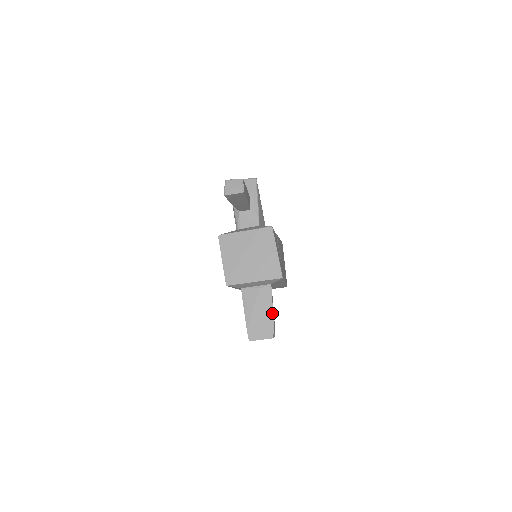
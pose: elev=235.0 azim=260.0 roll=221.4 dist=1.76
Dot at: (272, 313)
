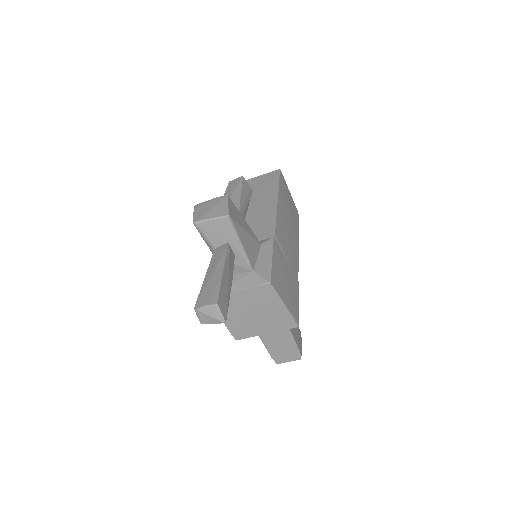
Dot at: (294, 342)
